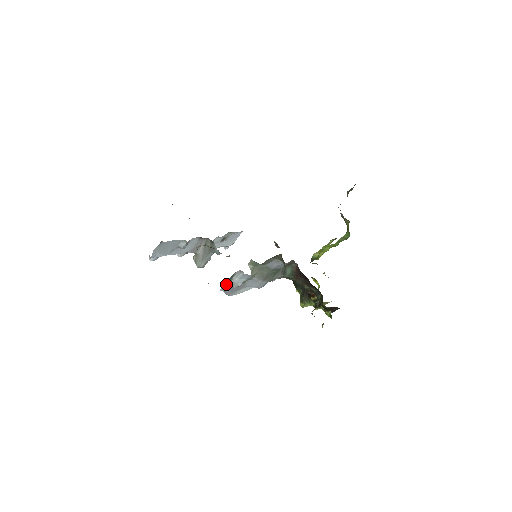
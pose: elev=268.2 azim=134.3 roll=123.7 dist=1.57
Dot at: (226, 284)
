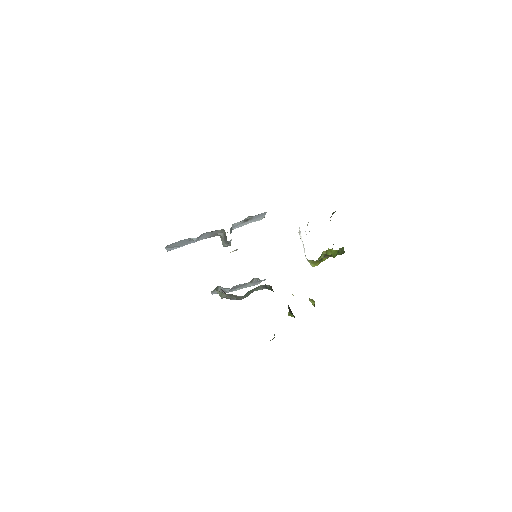
Dot at: (215, 291)
